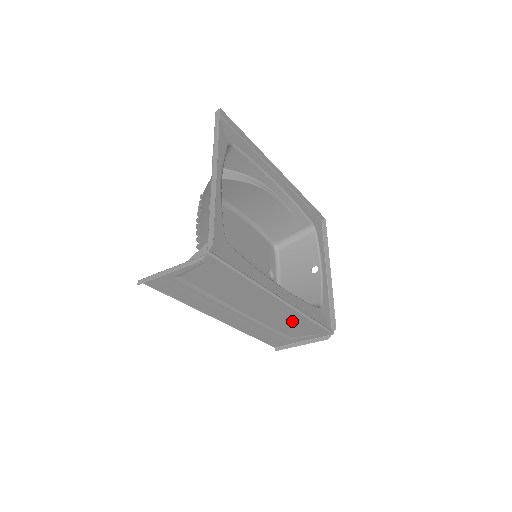
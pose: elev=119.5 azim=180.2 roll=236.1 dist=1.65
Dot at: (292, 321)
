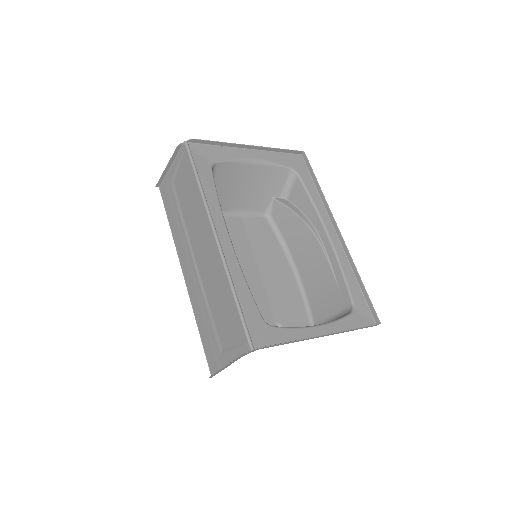
Dot at: (222, 293)
